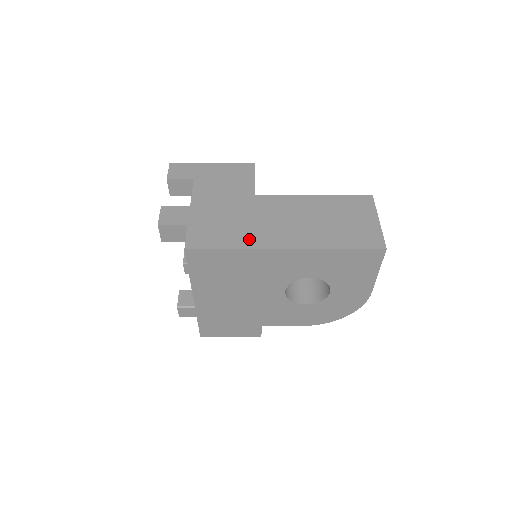
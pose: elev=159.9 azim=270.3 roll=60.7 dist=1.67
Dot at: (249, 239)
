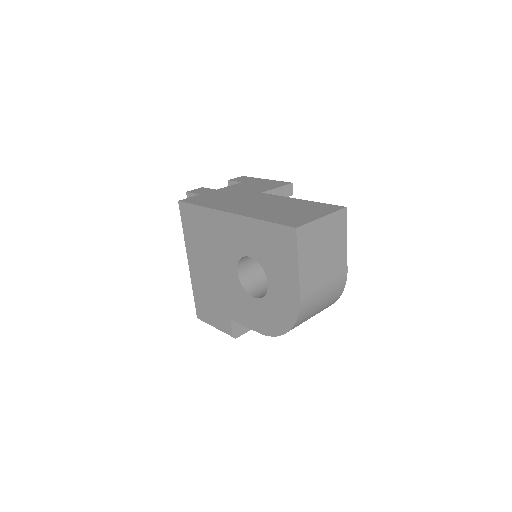
Dot at: (217, 205)
